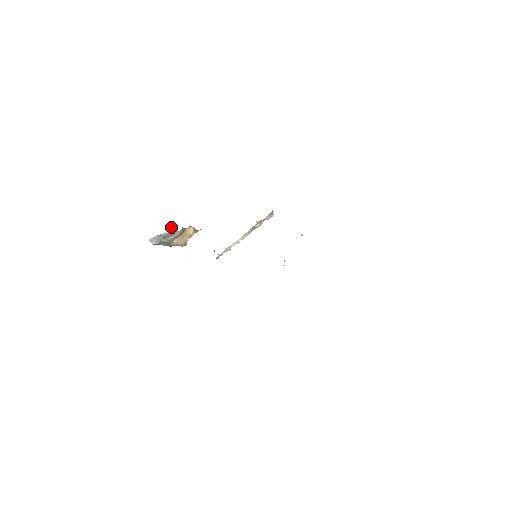
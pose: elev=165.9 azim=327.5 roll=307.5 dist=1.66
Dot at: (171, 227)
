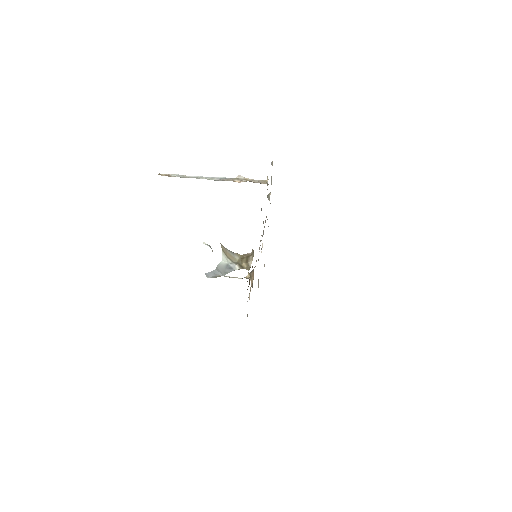
Dot at: (246, 278)
